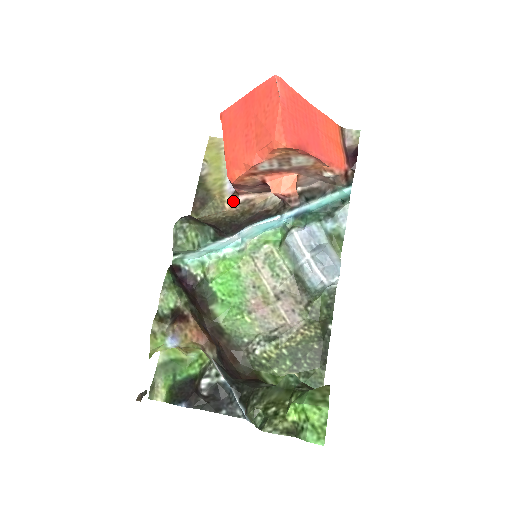
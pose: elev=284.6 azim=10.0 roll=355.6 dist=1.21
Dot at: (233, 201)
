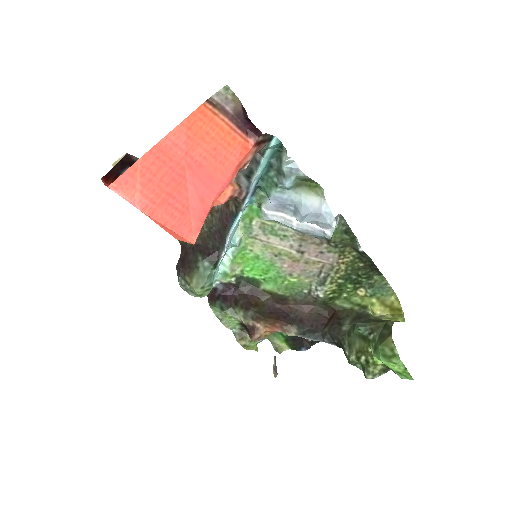
Dot at: occluded
